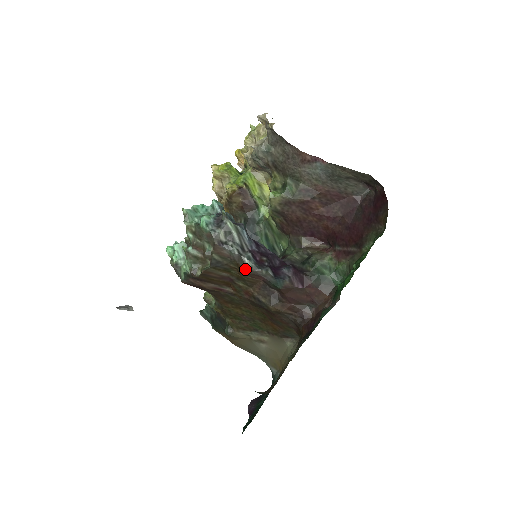
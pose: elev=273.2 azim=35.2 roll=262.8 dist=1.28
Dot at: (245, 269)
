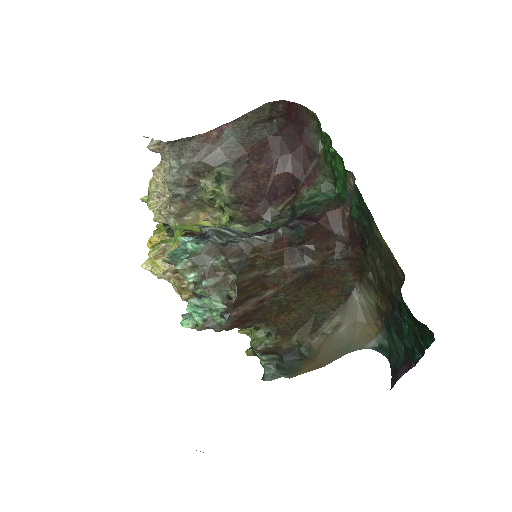
Dot at: (264, 245)
